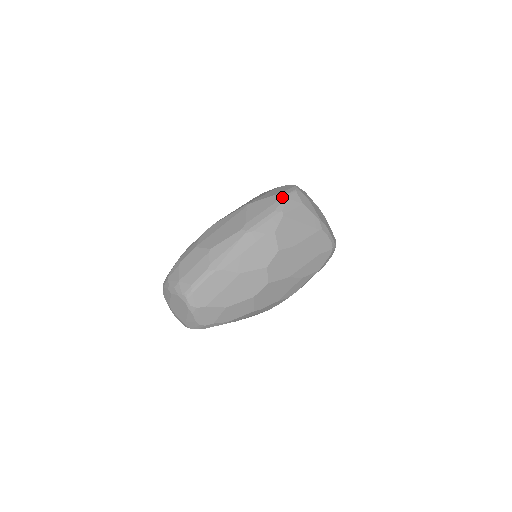
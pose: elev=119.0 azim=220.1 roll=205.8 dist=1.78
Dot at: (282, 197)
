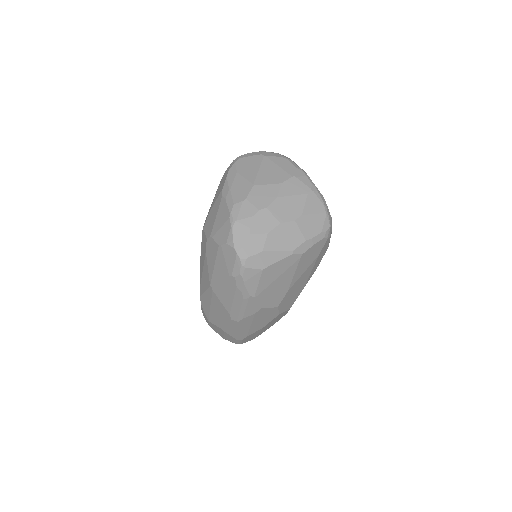
Dot at: (237, 283)
